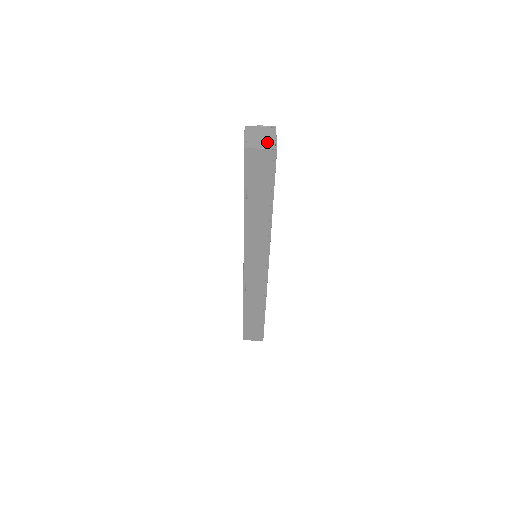
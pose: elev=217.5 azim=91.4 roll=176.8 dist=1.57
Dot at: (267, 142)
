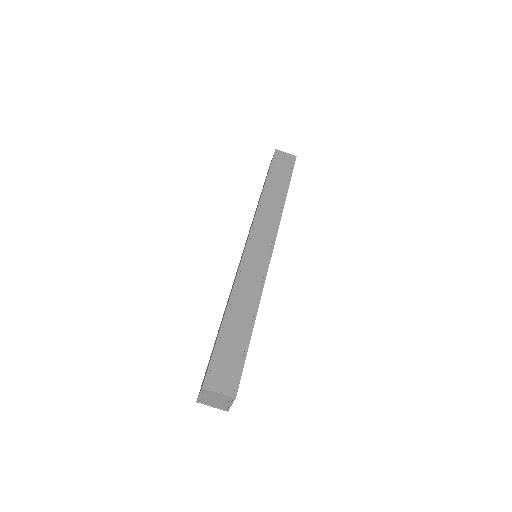
Dot at: occluded
